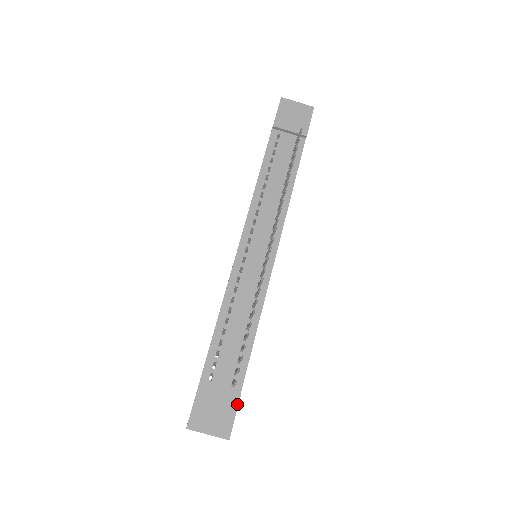
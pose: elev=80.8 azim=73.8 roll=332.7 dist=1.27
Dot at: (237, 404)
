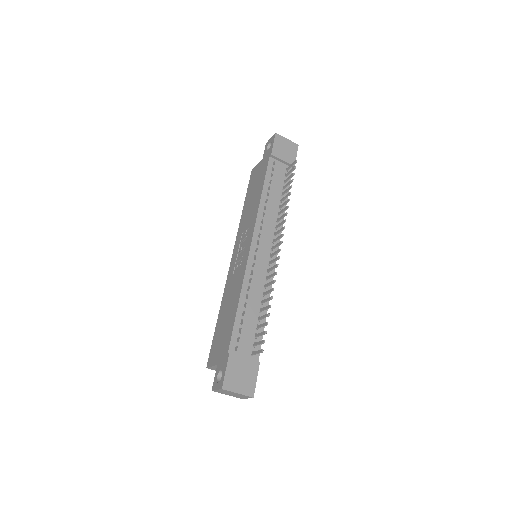
Dot at: (258, 370)
